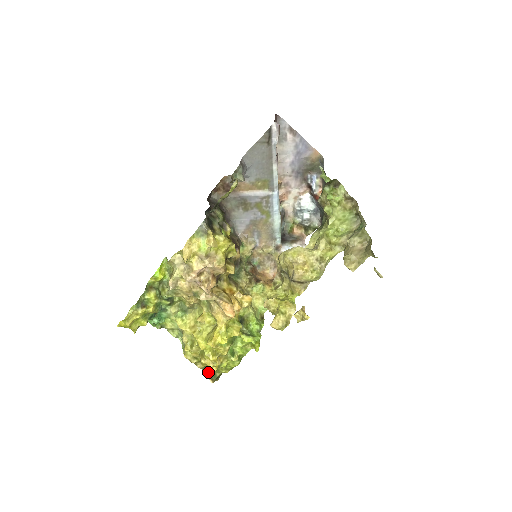
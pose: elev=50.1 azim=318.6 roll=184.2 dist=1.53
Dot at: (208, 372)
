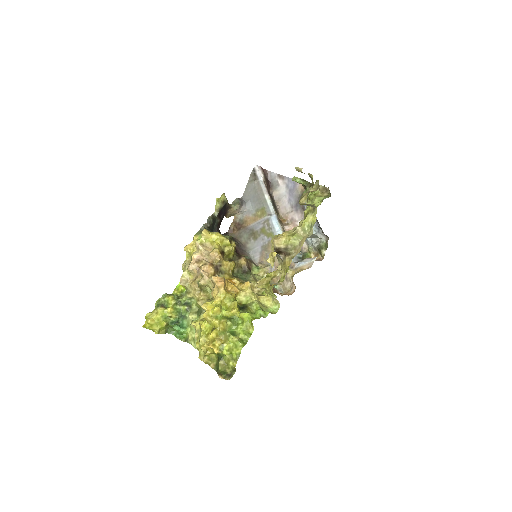
Dot at: (219, 369)
